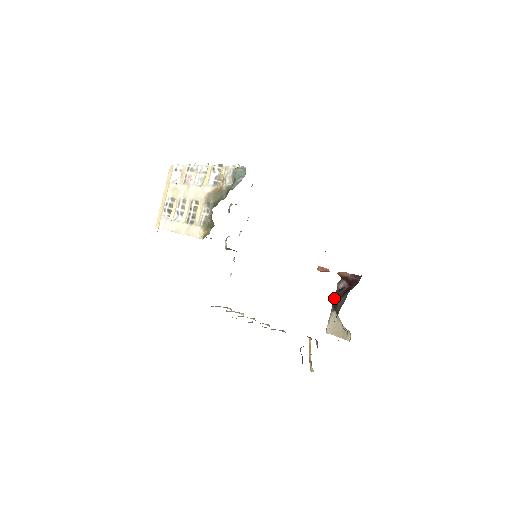
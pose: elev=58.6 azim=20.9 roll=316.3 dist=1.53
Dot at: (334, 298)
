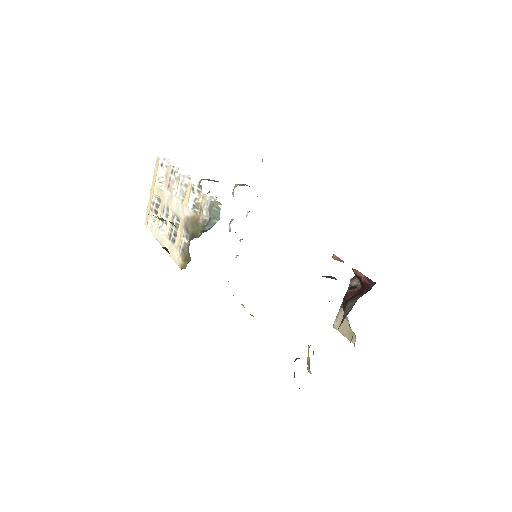
Dot at: (344, 296)
